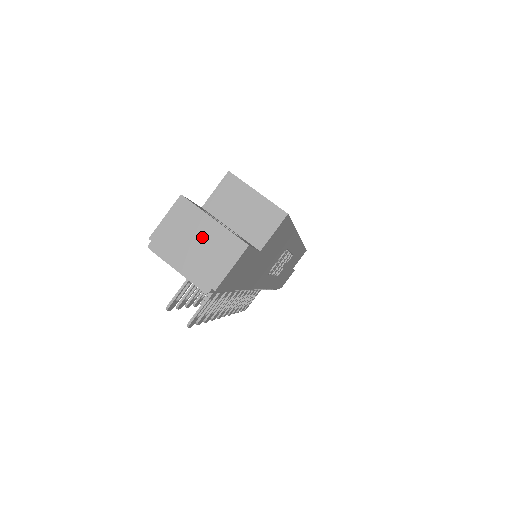
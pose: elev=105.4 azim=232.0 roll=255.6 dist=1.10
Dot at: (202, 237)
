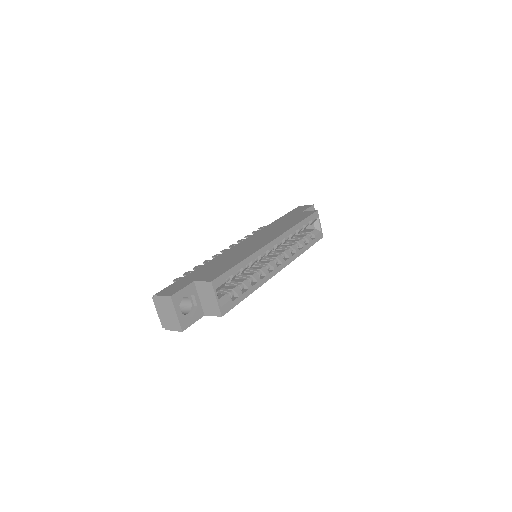
Dot at: (170, 314)
